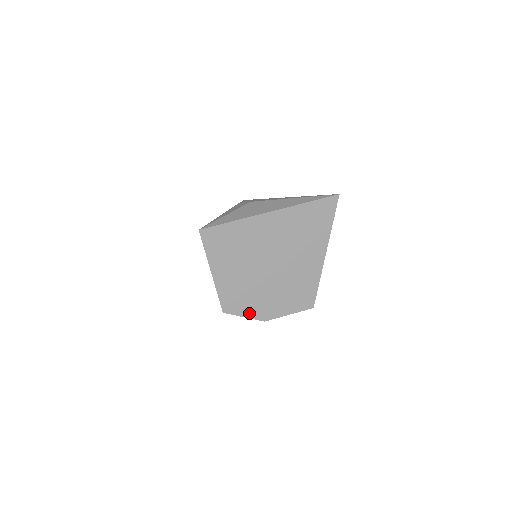
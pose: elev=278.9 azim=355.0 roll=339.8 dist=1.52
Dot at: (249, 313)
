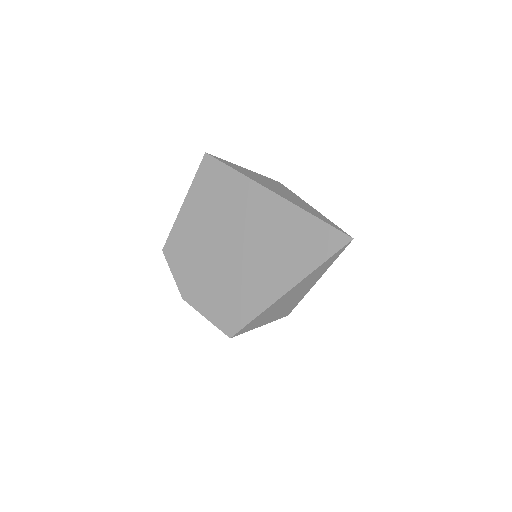
Dot at: (179, 275)
